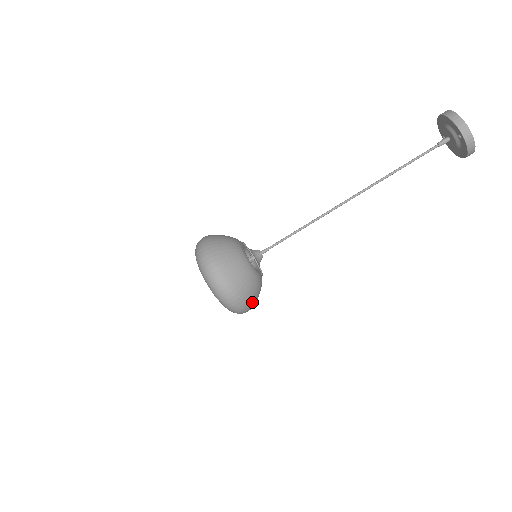
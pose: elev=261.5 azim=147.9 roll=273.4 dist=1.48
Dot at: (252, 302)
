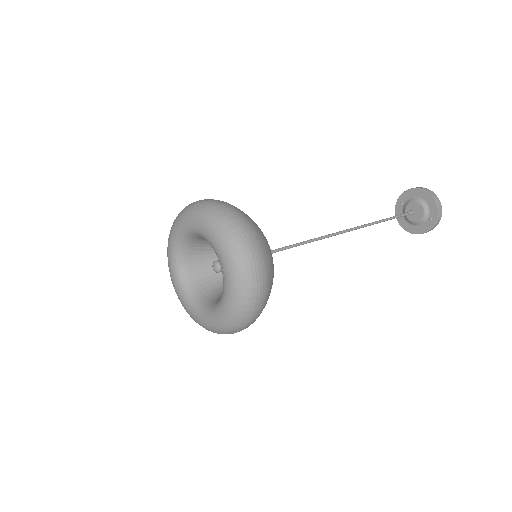
Dot at: occluded
